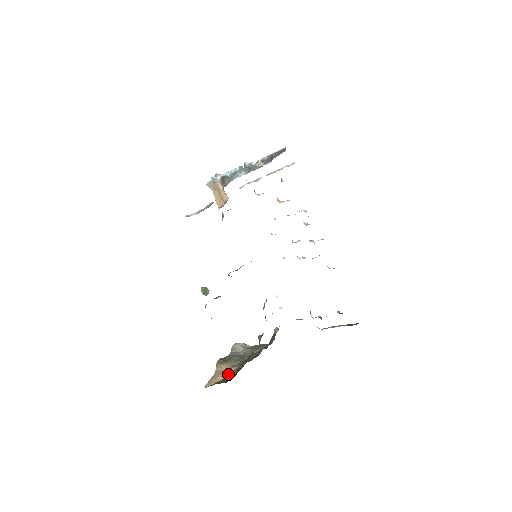
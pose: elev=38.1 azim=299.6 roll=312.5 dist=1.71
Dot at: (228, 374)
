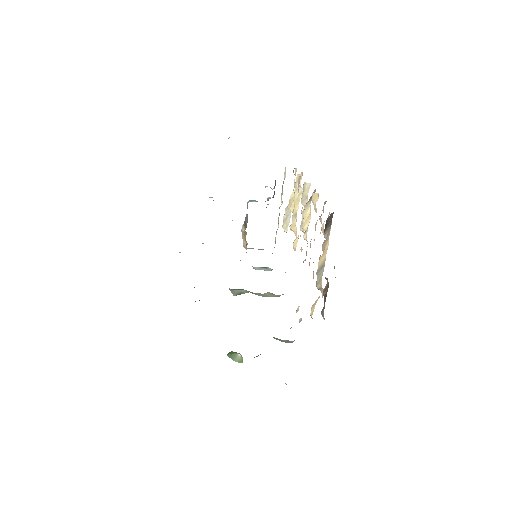
Dot at: occluded
